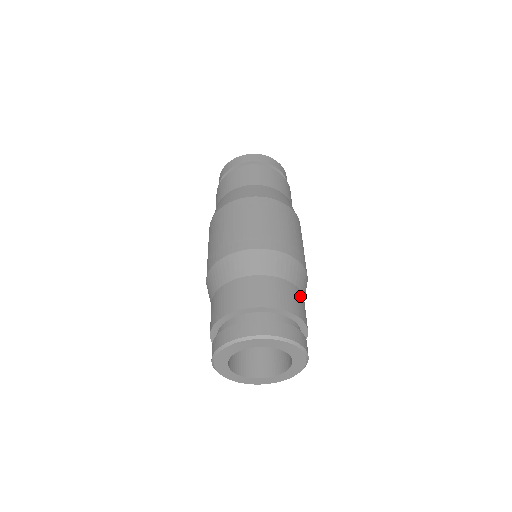
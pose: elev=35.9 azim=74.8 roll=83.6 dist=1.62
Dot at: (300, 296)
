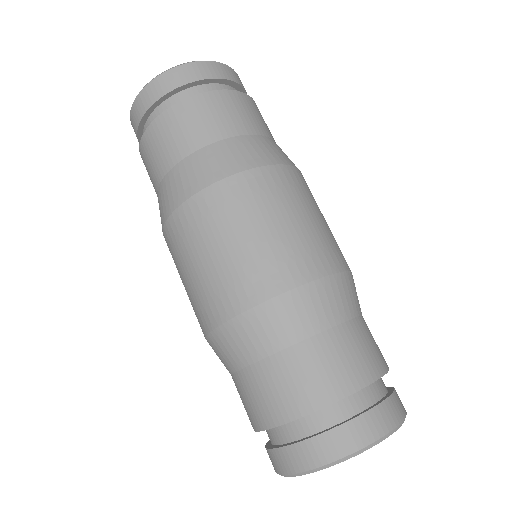
Dot at: occluded
